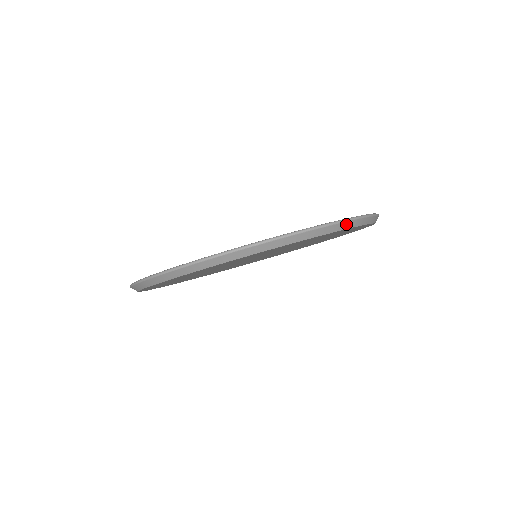
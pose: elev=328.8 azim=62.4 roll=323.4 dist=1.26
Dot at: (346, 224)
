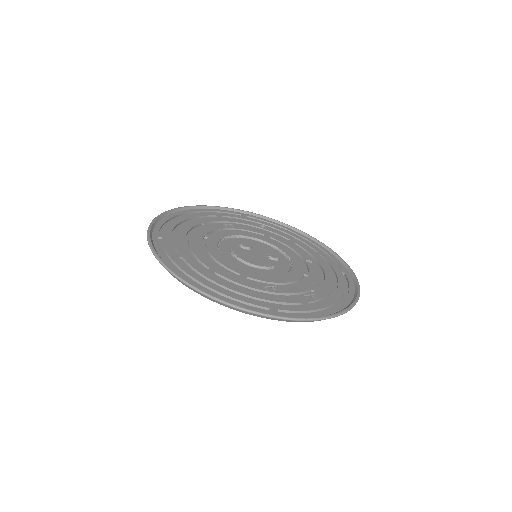
Dot at: (258, 315)
